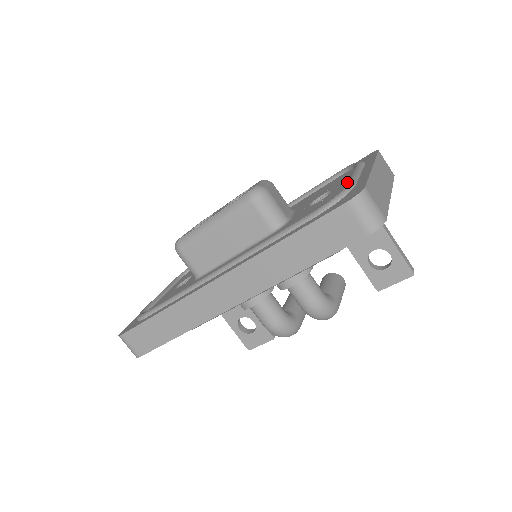
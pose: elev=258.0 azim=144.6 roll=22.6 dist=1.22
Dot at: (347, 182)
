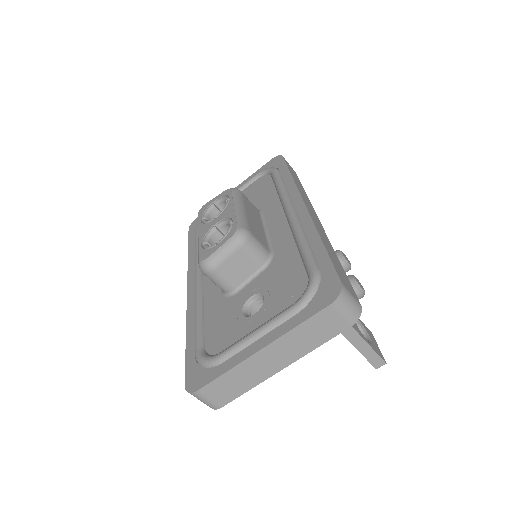
Dot at: (229, 347)
